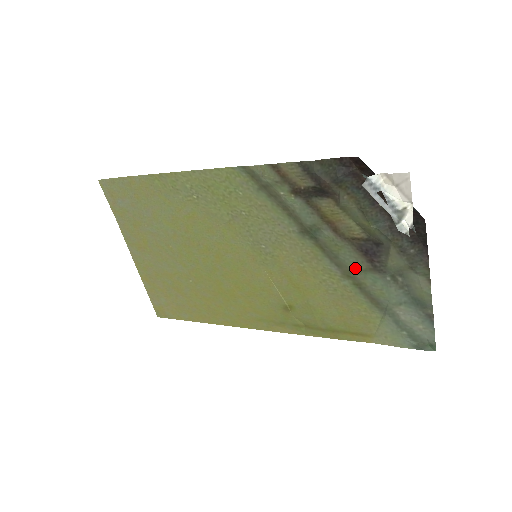
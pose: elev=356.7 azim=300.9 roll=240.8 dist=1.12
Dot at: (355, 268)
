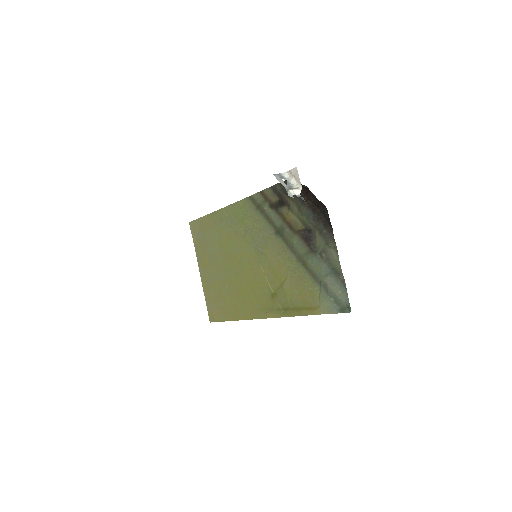
Dot at: (302, 253)
